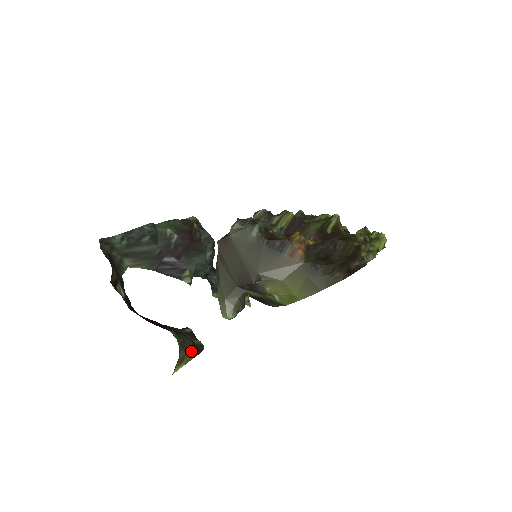
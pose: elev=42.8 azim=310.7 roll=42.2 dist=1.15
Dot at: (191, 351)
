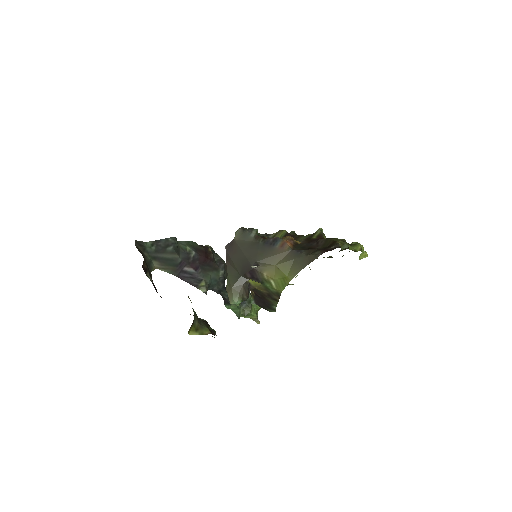
Dot at: (205, 328)
